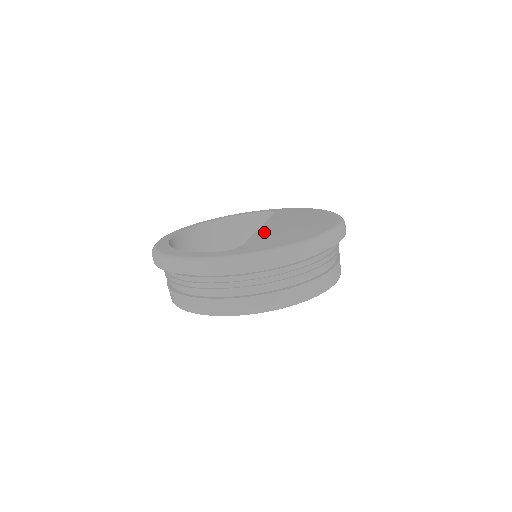
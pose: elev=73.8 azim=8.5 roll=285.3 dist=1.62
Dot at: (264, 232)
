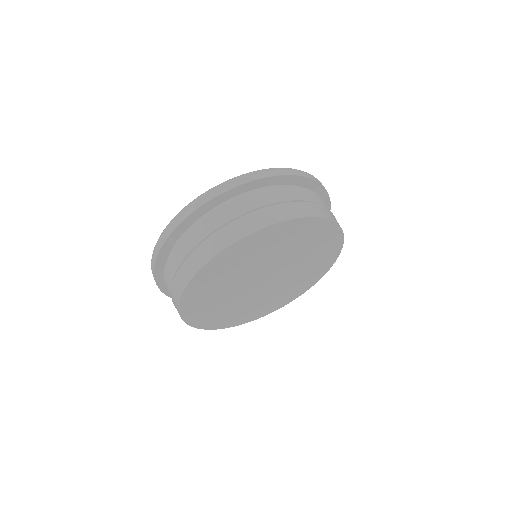
Dot at: occluded
